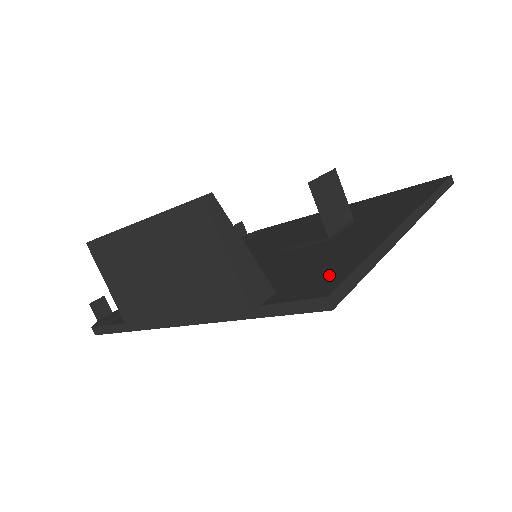
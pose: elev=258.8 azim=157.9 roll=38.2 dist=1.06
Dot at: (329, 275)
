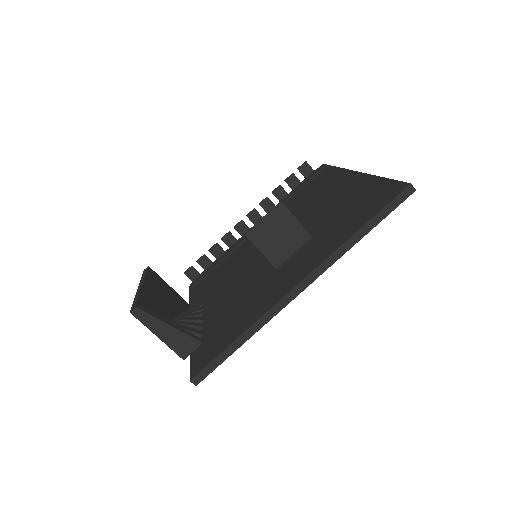
Dot at: (215, 348)
